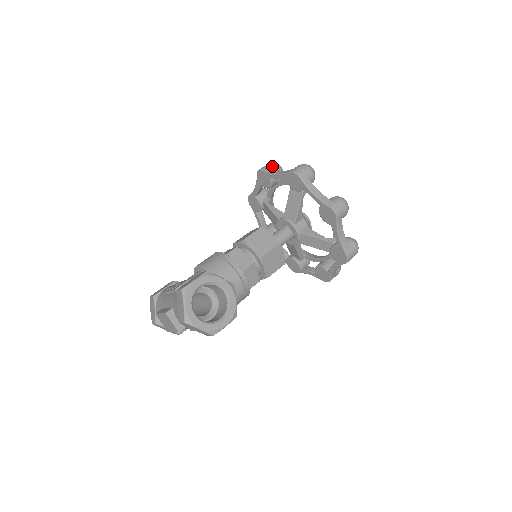
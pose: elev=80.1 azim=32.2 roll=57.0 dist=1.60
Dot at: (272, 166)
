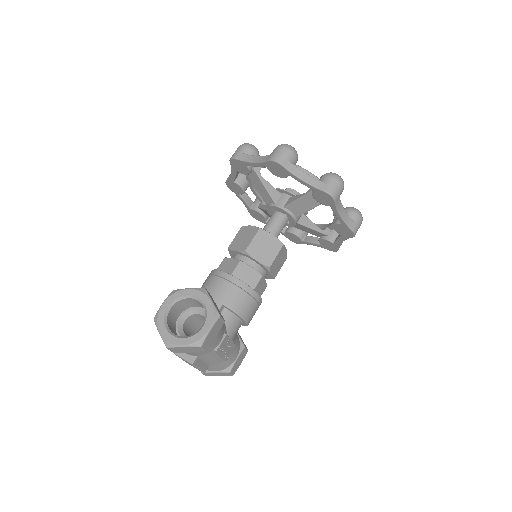
Dot at: occluded
